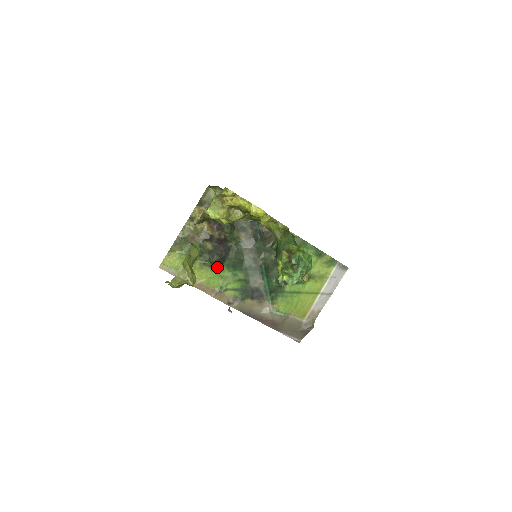
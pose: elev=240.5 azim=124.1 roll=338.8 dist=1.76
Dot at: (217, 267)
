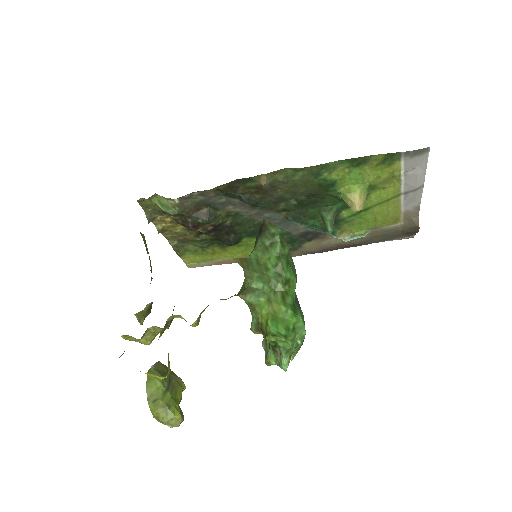
Dot at: (239, 243)
